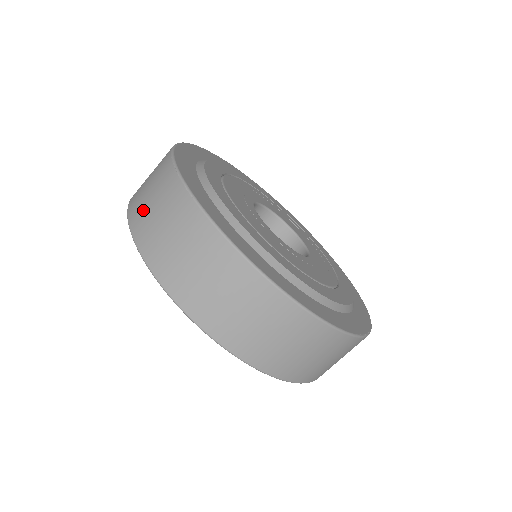
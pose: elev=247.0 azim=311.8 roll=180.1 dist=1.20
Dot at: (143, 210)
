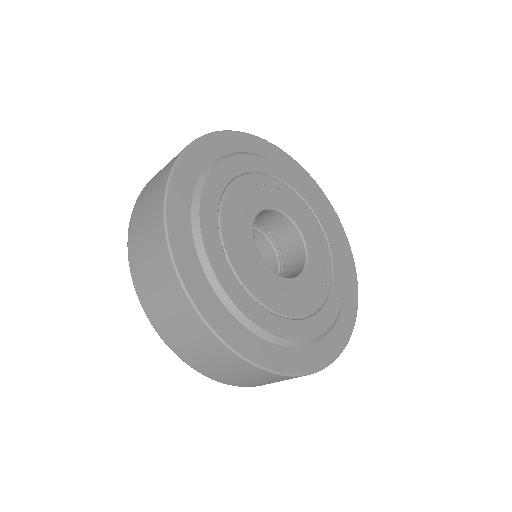
Dot at: (151, 182)
